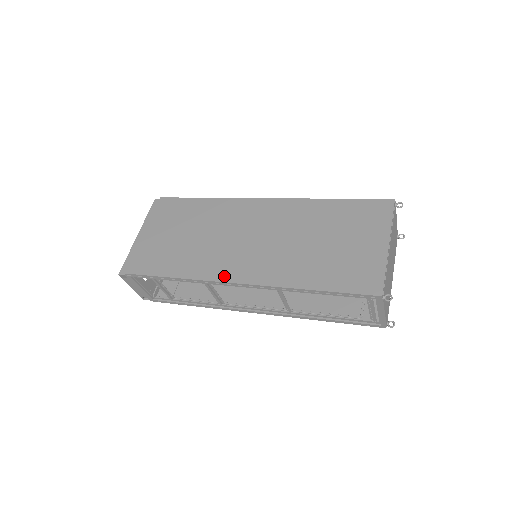
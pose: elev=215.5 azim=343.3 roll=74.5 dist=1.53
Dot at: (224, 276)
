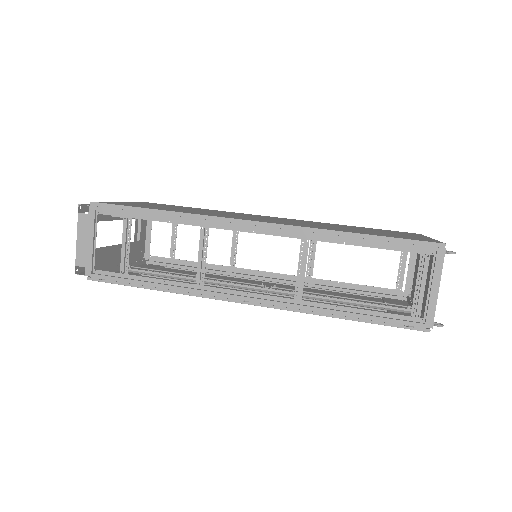
Dot at: (235, 218)
